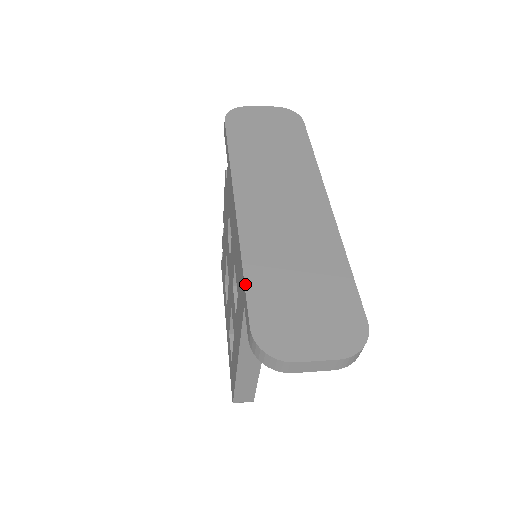
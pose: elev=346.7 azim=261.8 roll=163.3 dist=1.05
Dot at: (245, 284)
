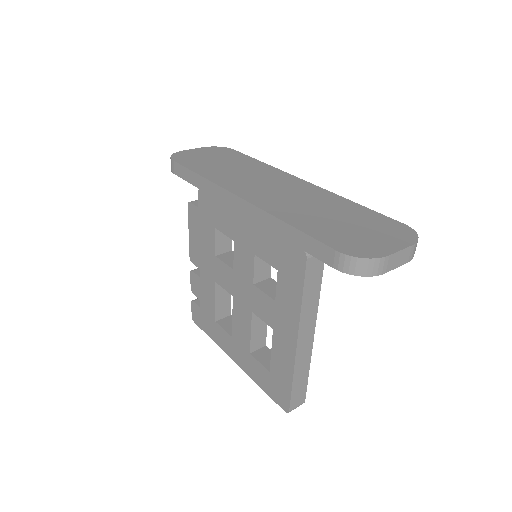
Dot at: (302, 231)
